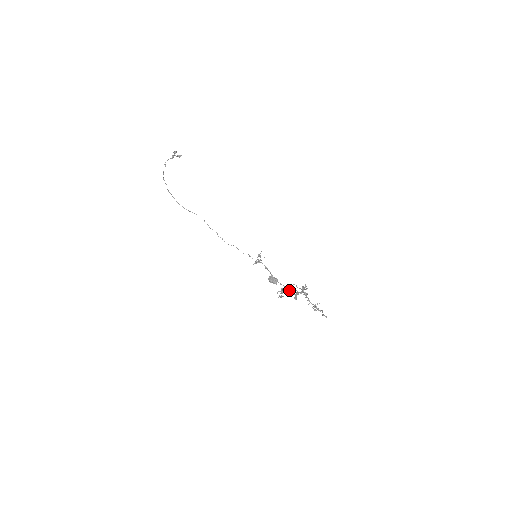
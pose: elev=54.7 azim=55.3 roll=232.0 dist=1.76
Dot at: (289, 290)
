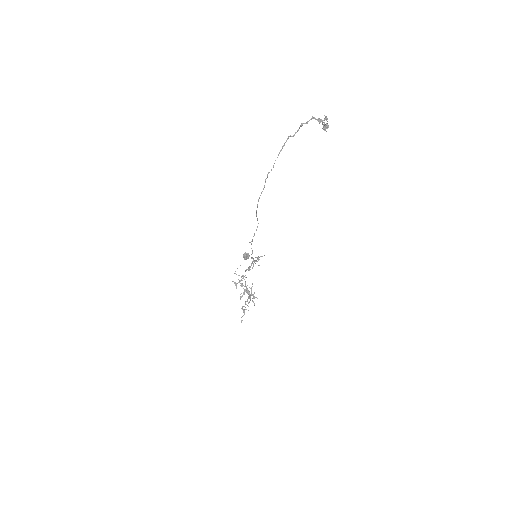
Dot at: (245, 283)
